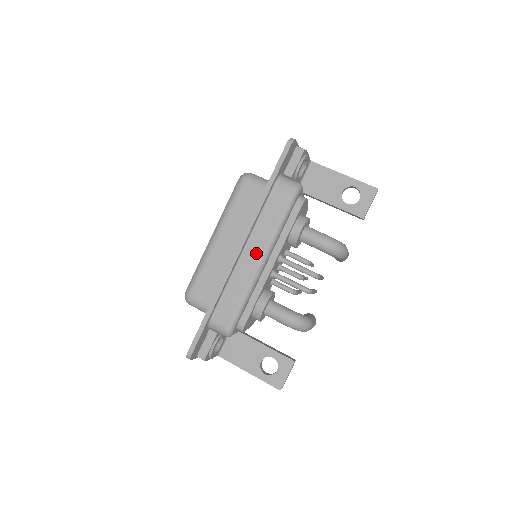
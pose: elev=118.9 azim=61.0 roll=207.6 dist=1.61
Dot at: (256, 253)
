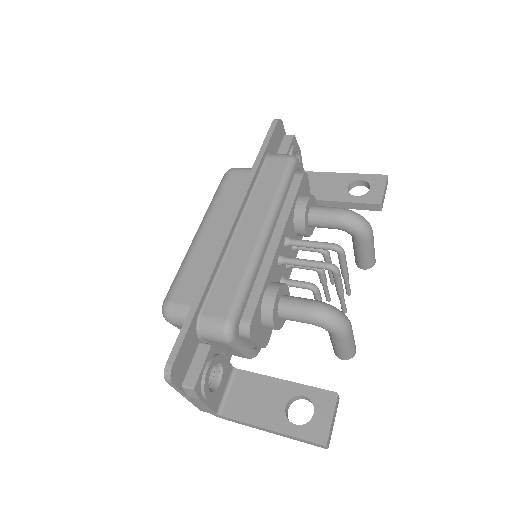
Dot at: (254, 225)
